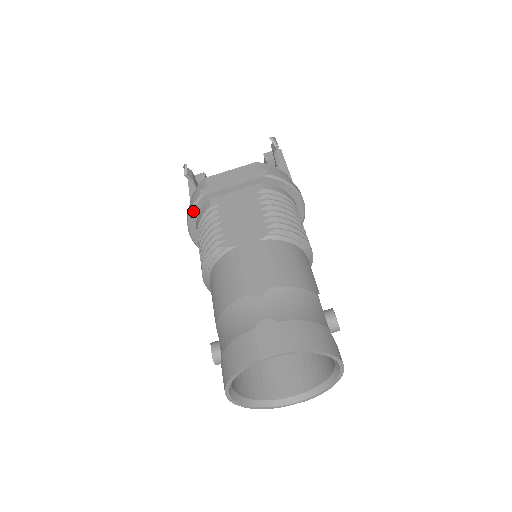
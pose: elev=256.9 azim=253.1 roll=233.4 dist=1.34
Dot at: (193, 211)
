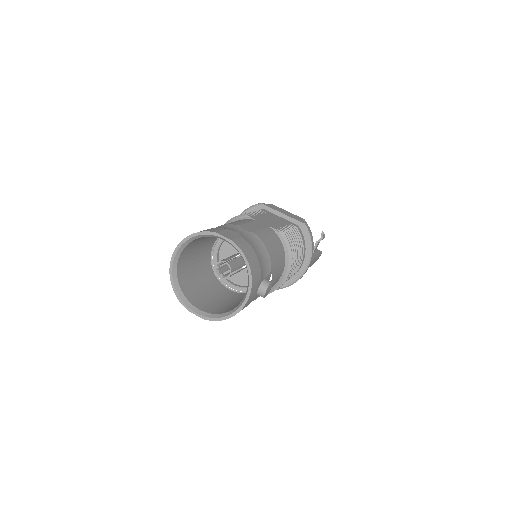
Dot at: (249, 209)
